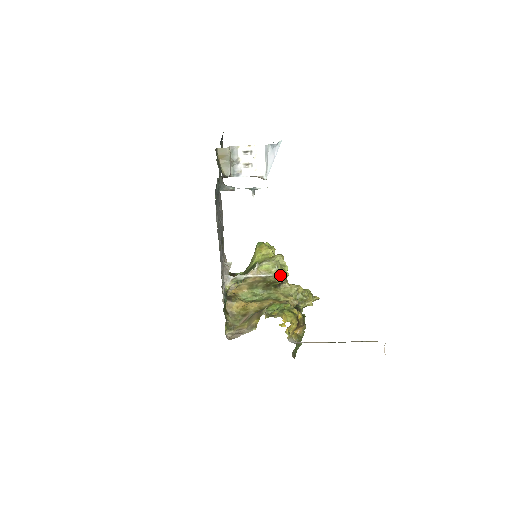
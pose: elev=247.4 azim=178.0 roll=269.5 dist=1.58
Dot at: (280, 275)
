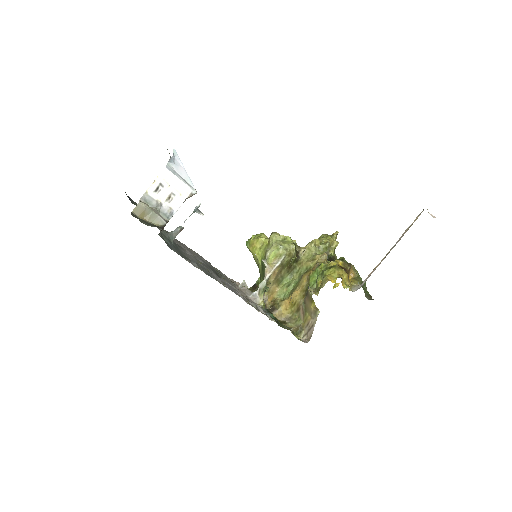
Dot at: (290, 249)
